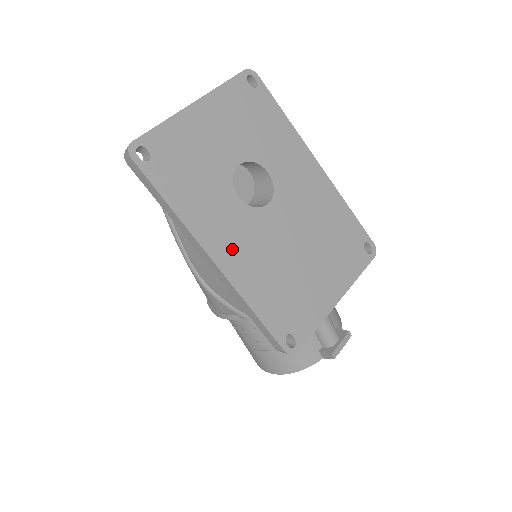
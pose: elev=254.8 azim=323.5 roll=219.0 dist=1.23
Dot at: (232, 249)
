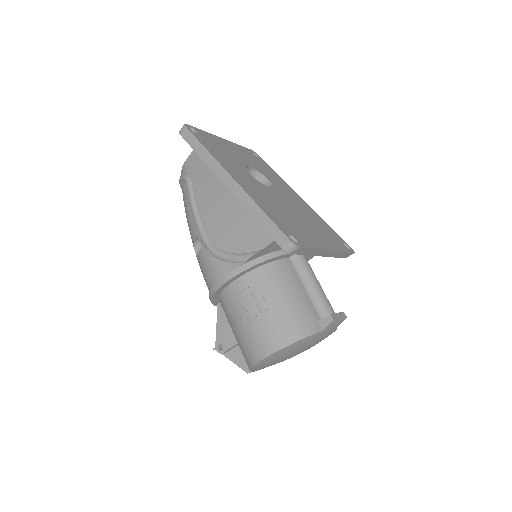
Dot at: (246, 183)
